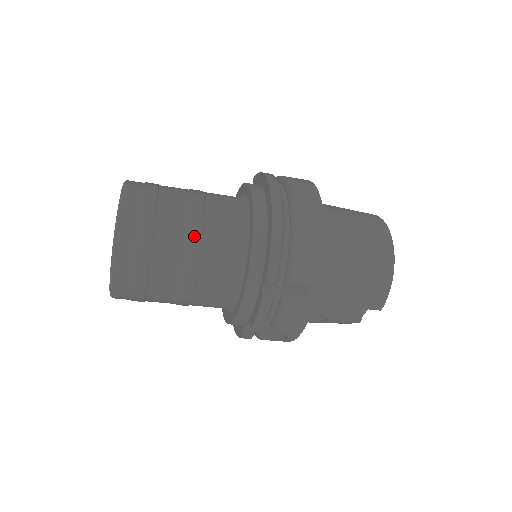
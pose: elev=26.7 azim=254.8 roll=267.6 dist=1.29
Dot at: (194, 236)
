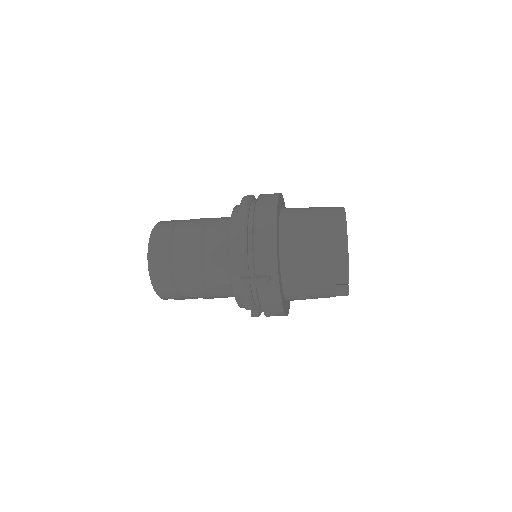
Dot at: (195, 252)
